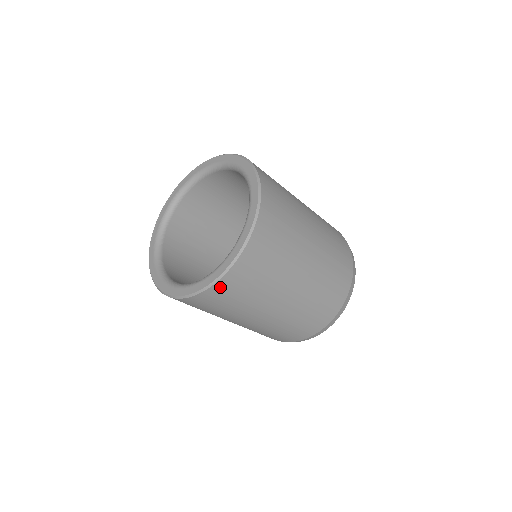
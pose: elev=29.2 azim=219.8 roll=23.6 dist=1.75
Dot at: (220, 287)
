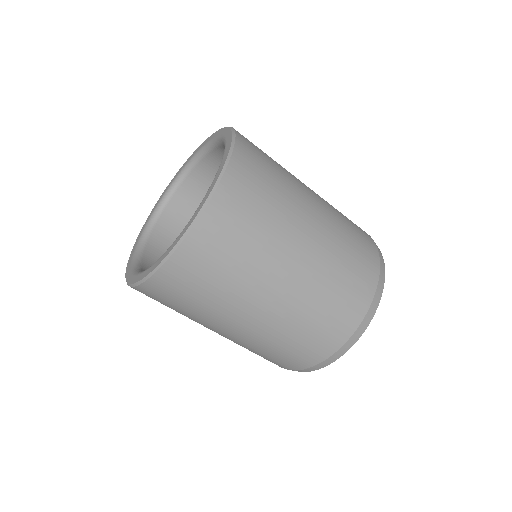
Dot at: (237, 169)
